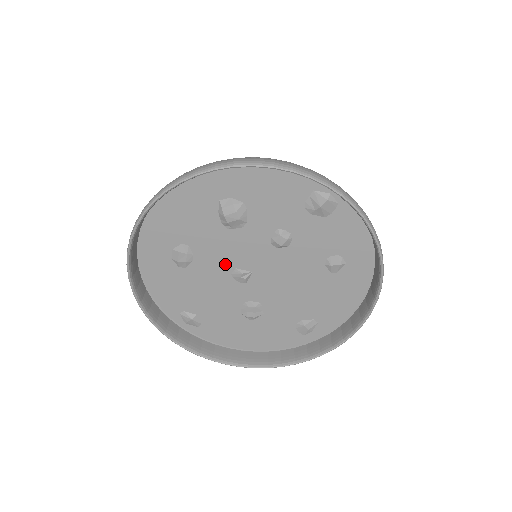
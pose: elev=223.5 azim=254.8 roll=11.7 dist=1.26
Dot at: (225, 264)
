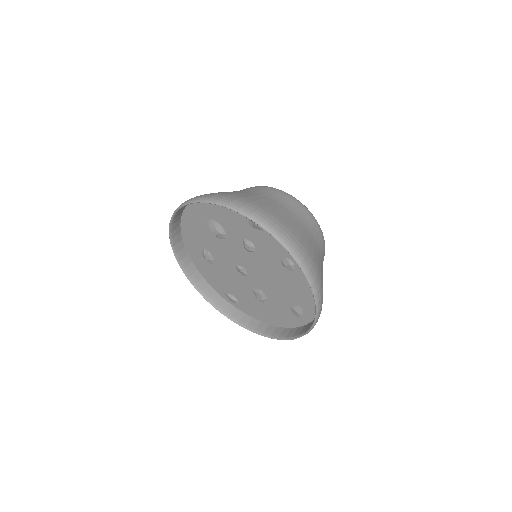
Dot at: (230, 262)
